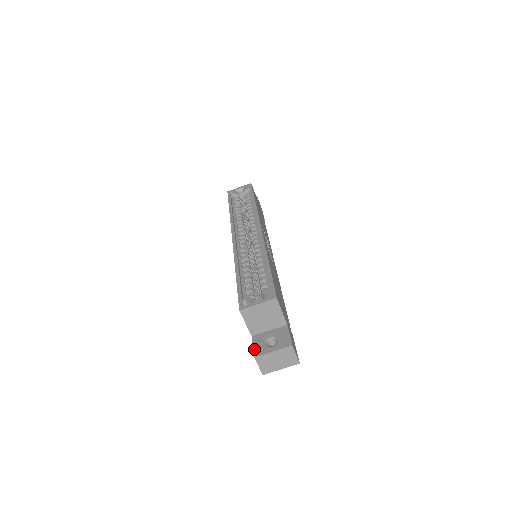
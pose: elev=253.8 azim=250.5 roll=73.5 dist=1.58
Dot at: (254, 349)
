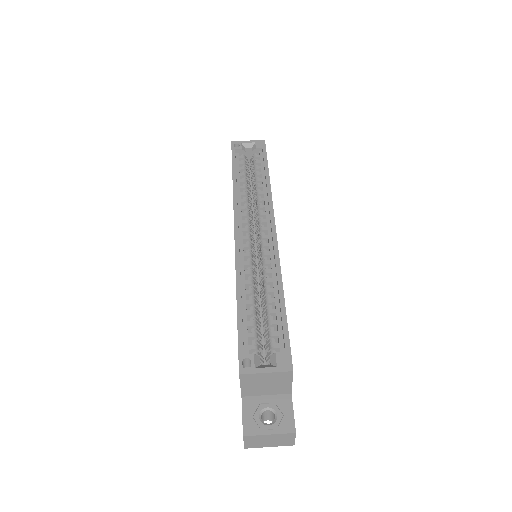
Dot at: (244, 421)
